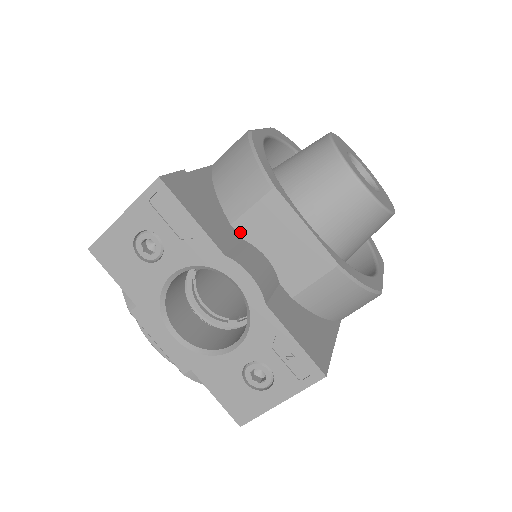
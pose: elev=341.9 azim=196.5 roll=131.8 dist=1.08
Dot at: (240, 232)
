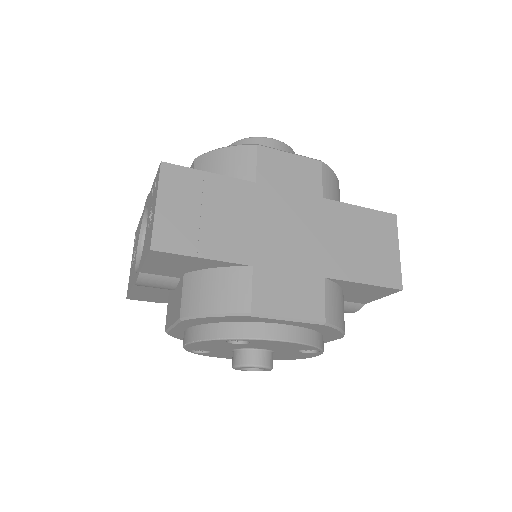
Dot at: occluded
